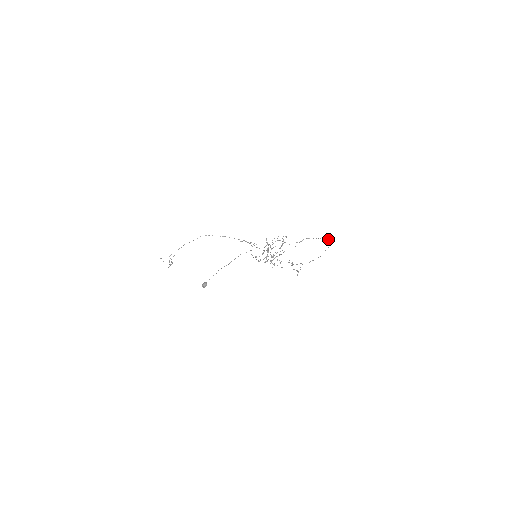
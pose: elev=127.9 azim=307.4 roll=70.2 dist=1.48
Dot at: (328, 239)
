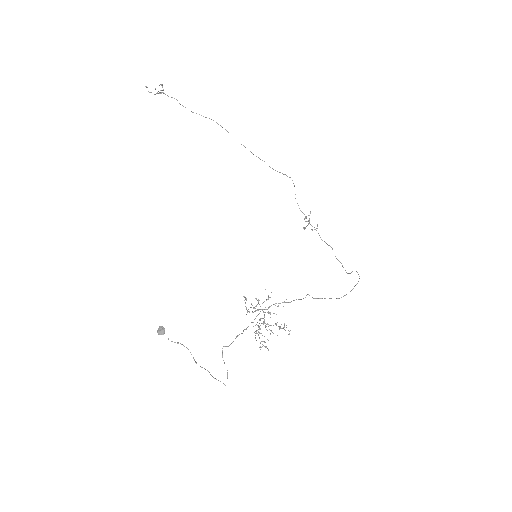
Dot at: occluded
